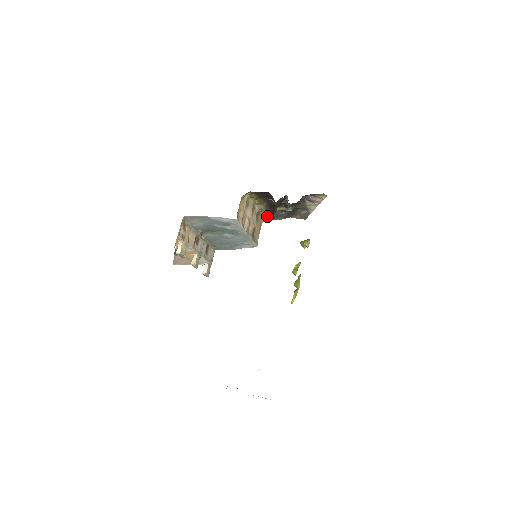
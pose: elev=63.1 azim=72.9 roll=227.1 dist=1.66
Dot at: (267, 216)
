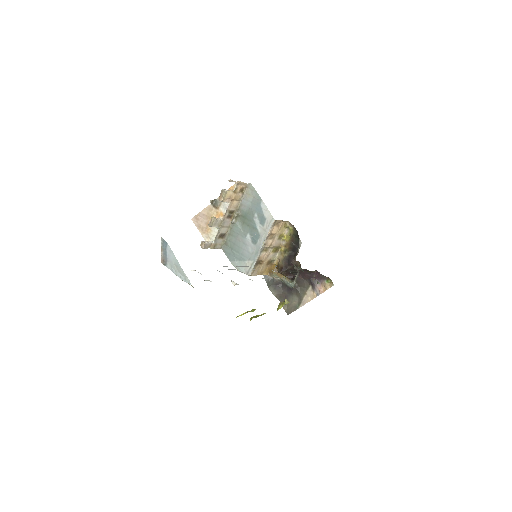
Dot at: (272, 275)
